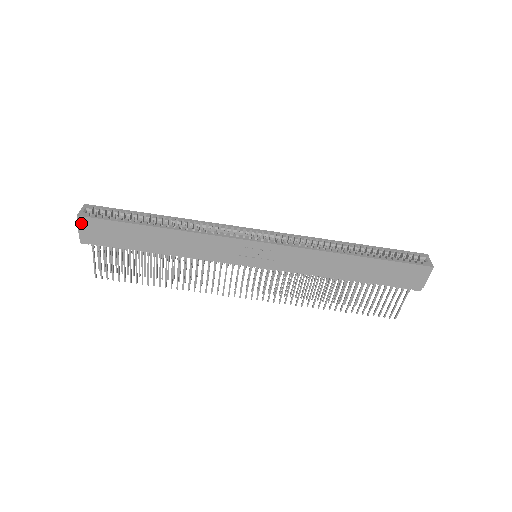
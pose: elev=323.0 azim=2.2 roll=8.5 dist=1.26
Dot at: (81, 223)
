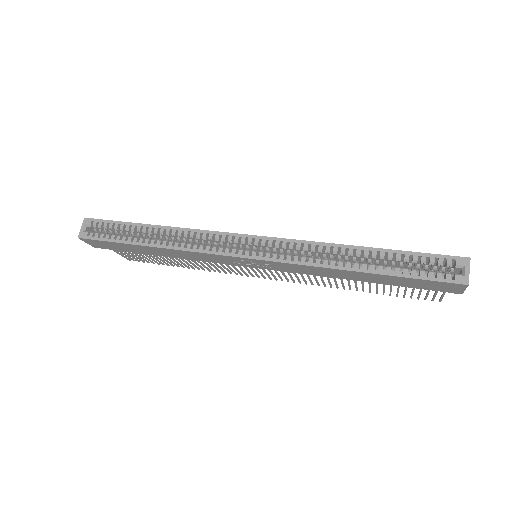
Dot at: (85, 241)
